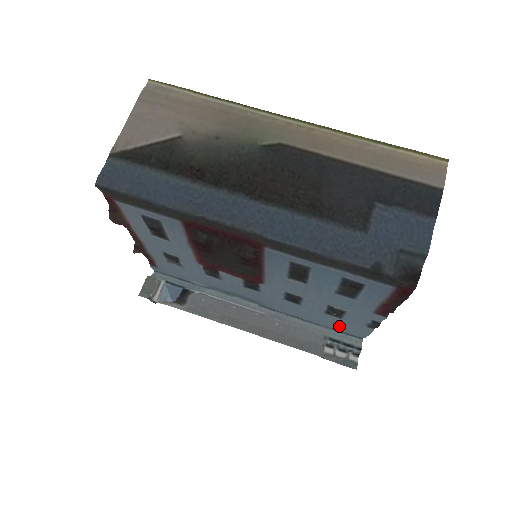
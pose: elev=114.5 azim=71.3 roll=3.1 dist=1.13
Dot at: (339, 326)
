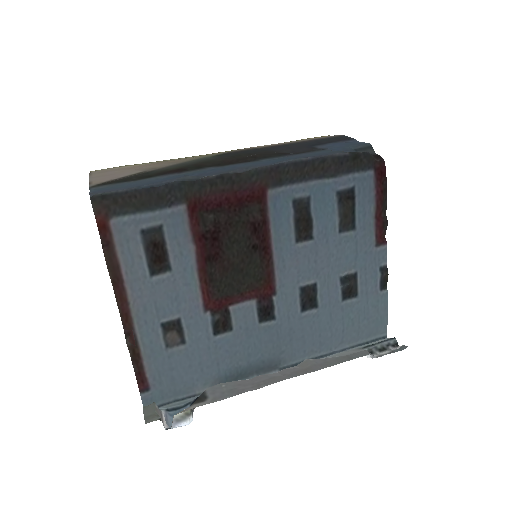
Dot at: (361, 322)
